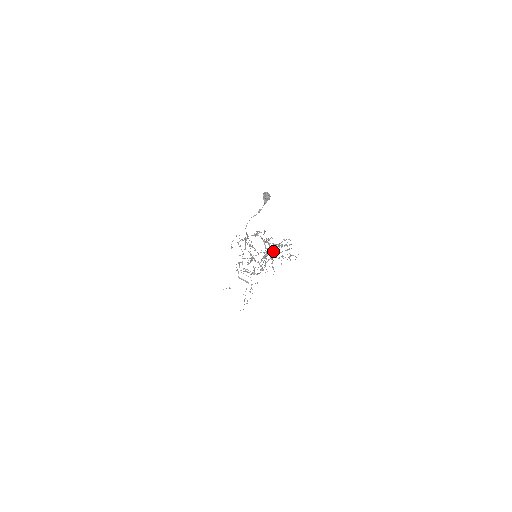
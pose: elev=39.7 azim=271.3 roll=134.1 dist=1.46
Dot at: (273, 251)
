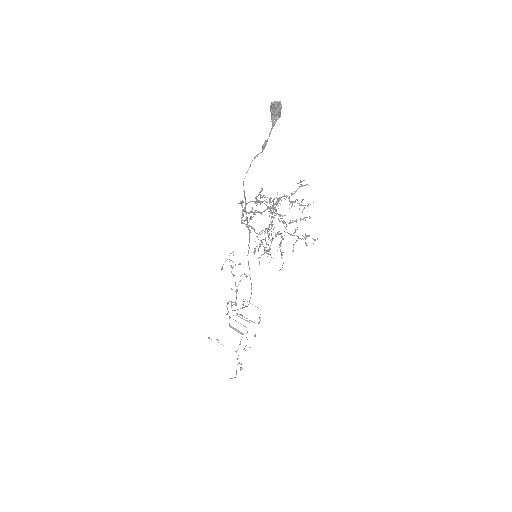
Dot at: occluded
